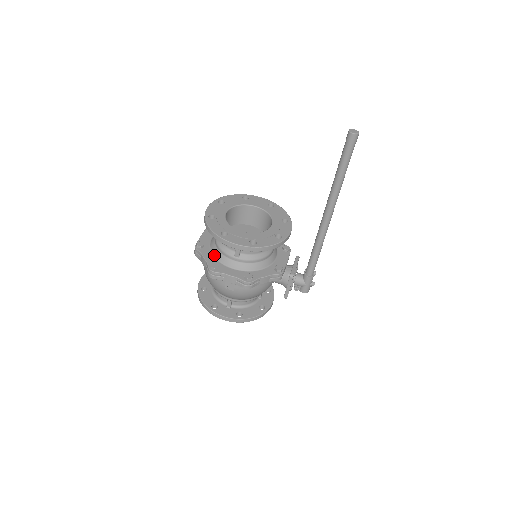
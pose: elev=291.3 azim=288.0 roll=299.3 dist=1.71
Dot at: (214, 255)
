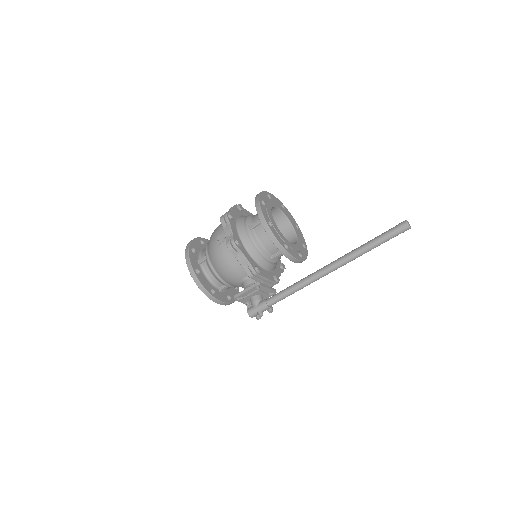
Dot at: (239, 217)
